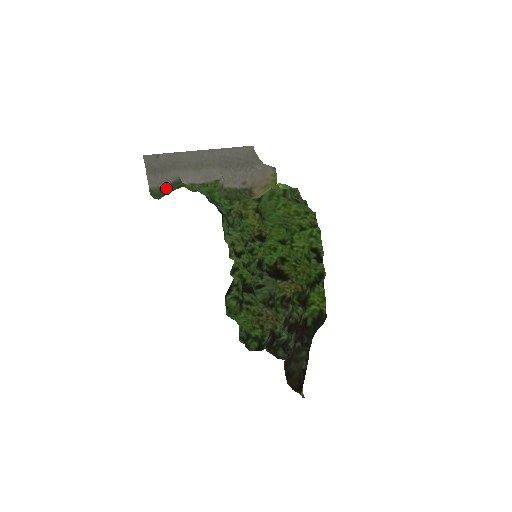
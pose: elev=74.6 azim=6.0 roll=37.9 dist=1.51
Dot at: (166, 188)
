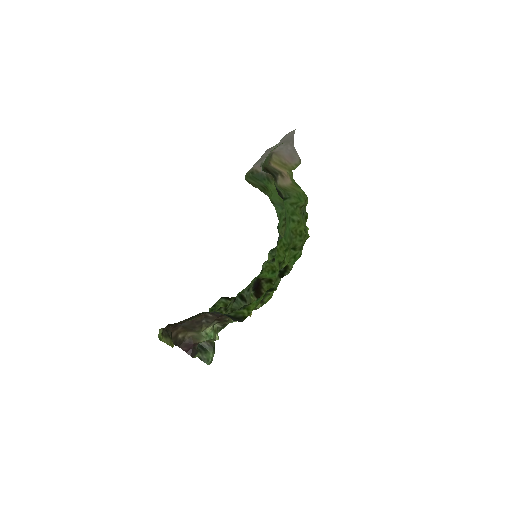
Dot at: (254, 172)
